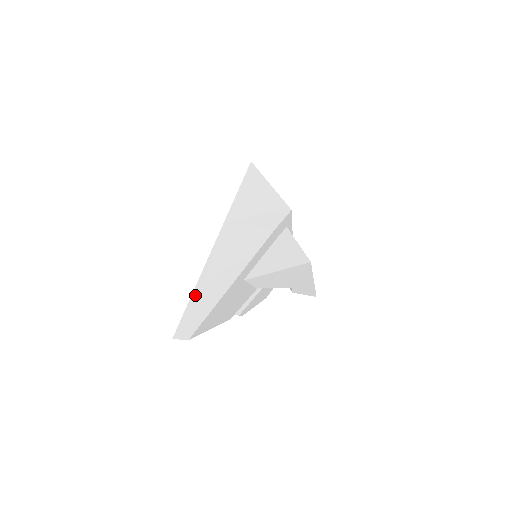
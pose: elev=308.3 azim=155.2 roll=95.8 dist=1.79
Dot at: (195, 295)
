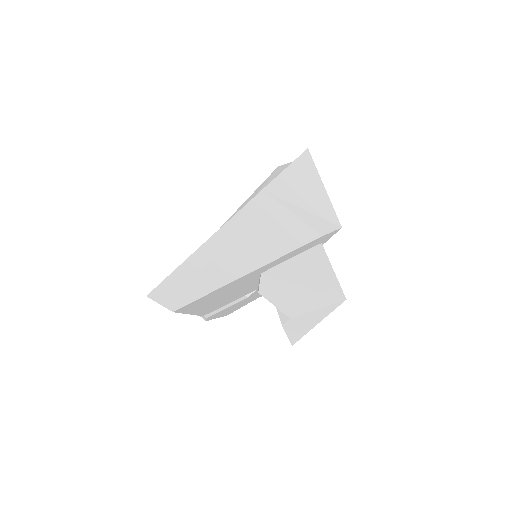
Dot at: (201, 253)
